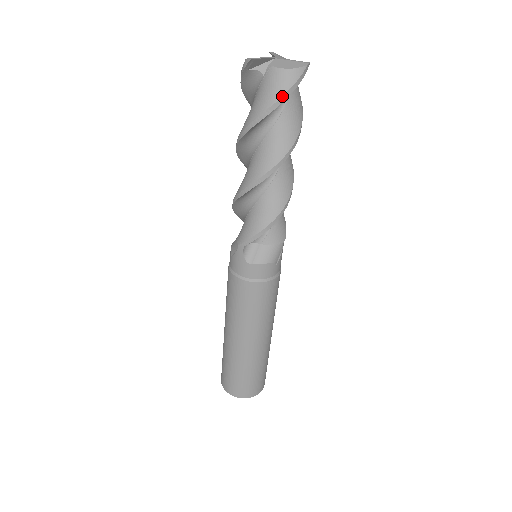
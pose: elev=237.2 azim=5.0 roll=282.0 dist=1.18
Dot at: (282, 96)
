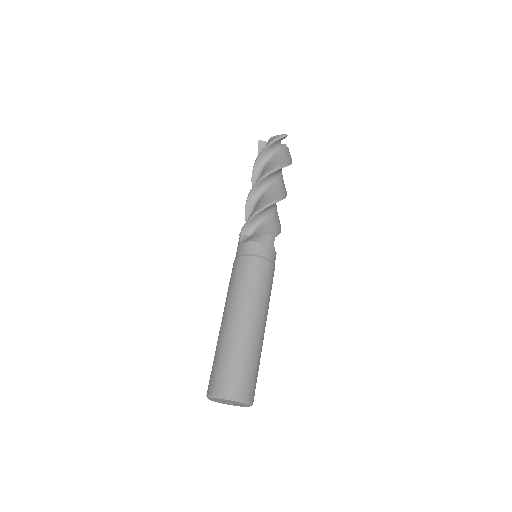
Dot at: (268, 144)
